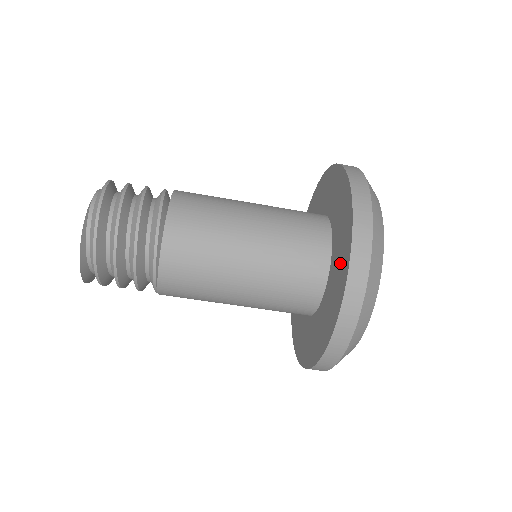
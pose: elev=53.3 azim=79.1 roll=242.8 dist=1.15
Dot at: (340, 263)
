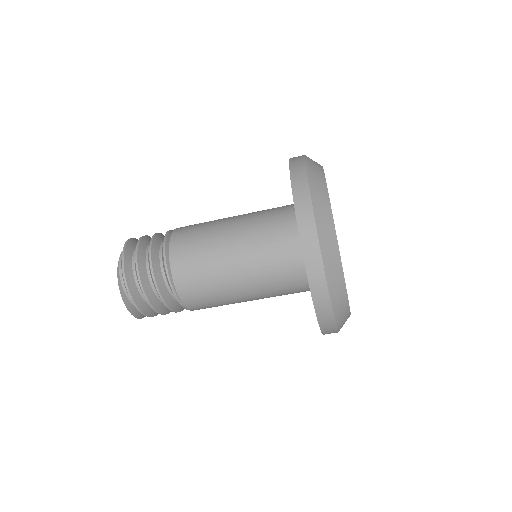
Dot at: occluded
